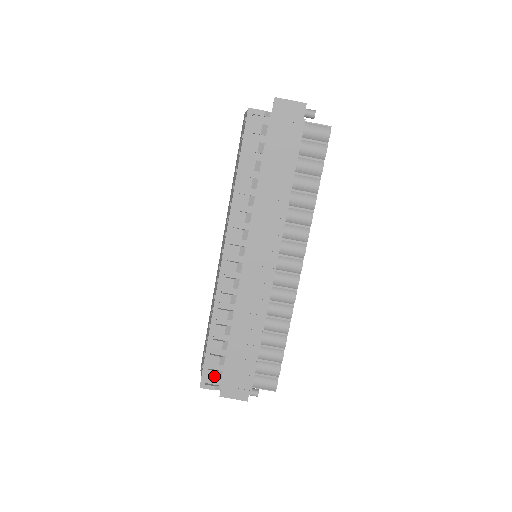
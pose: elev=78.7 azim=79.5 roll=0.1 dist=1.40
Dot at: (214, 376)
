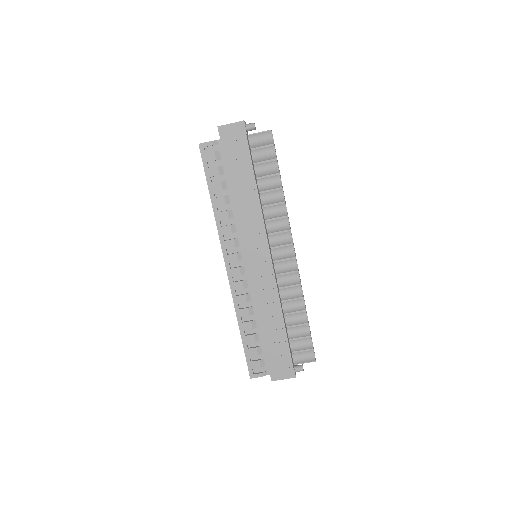
Dot at: (258, 365)
